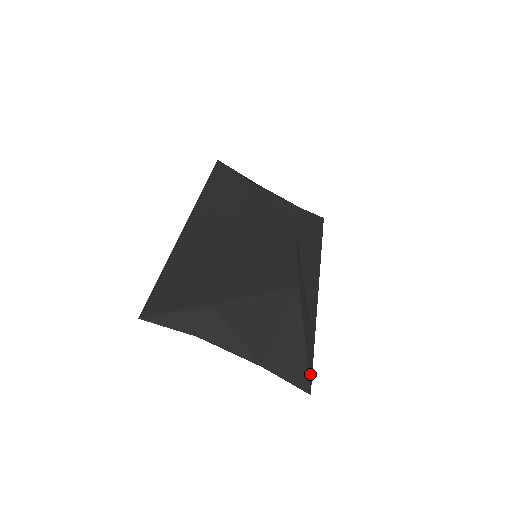
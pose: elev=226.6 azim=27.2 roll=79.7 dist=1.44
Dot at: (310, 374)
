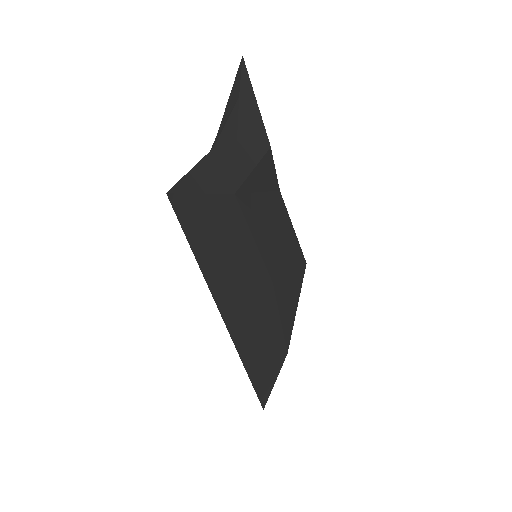
Dot at: occluded
